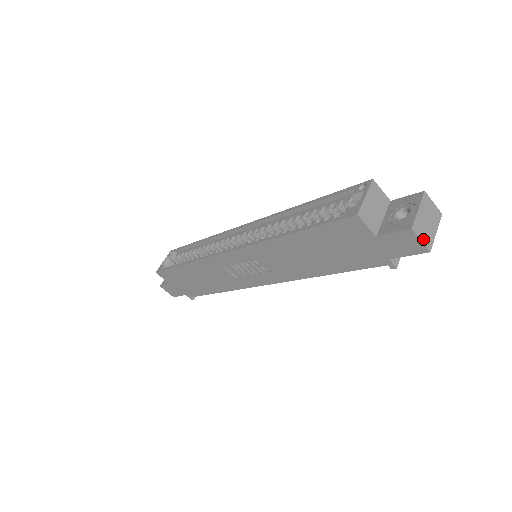
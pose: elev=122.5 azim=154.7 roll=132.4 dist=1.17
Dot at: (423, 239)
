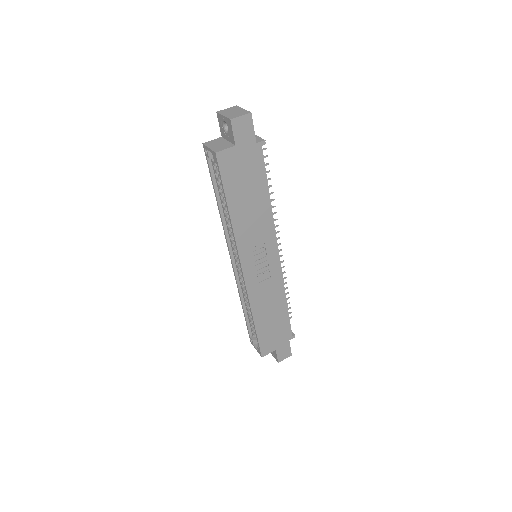
Dot at: (241, 115)
